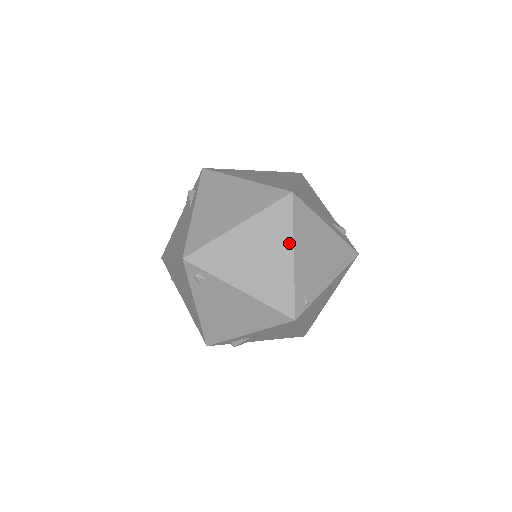
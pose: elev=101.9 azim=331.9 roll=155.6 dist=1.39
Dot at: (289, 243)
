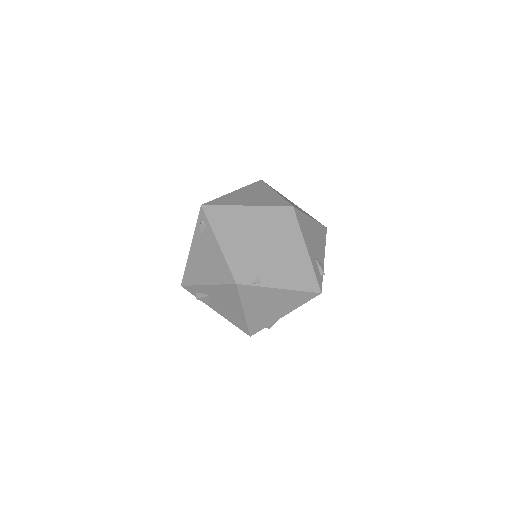
Dot at: (268, 234)
